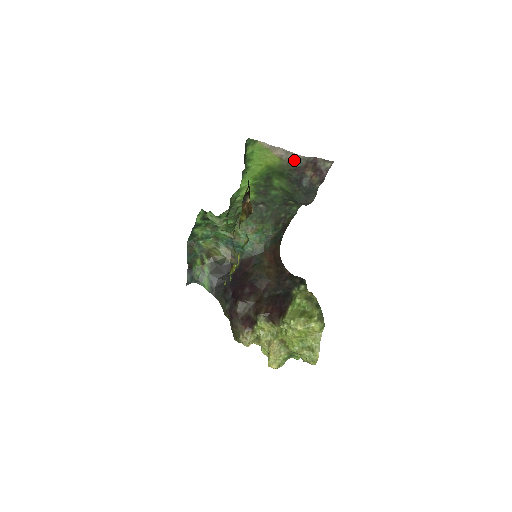
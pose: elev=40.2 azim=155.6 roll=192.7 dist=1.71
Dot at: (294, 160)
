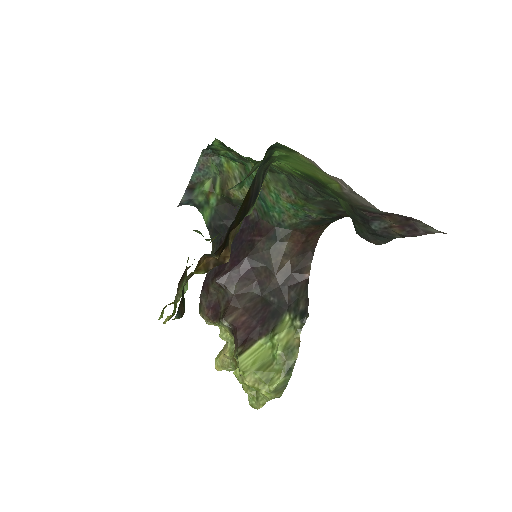
Dot at: (363, 204)
